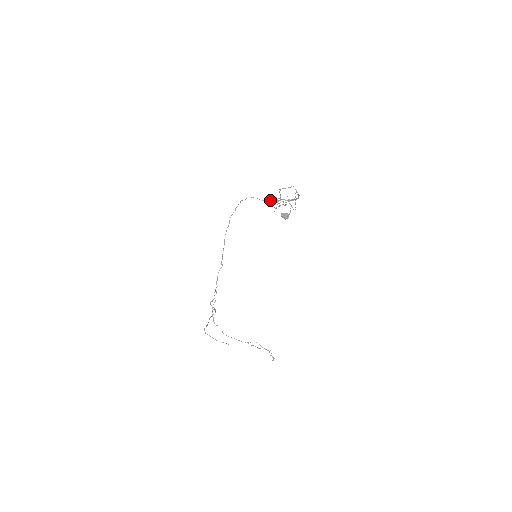
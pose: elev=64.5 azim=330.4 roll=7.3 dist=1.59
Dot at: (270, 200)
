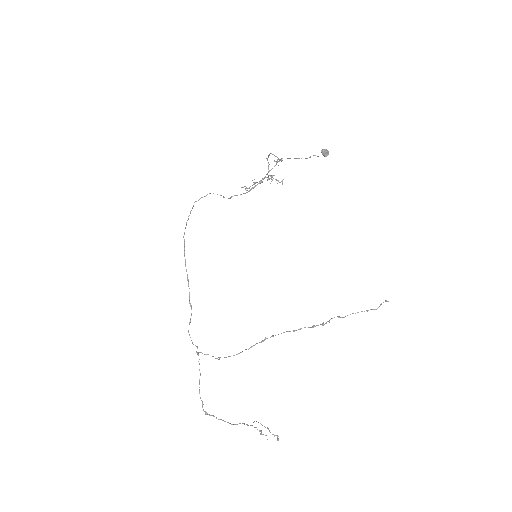
Dot at: (224, 197)
